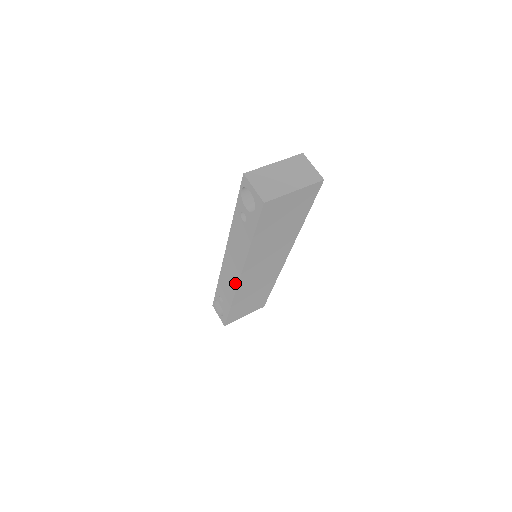
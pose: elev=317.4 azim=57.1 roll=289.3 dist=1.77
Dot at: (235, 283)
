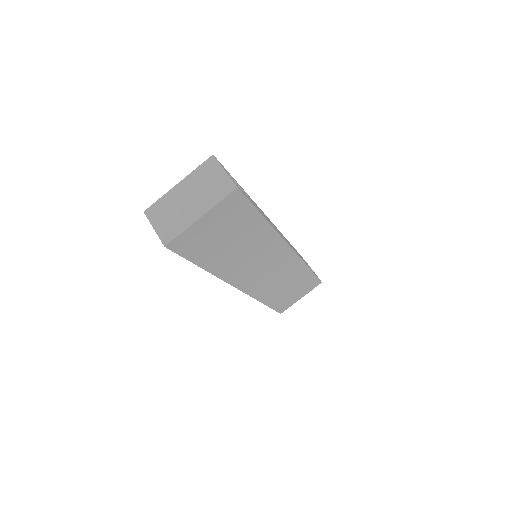
Dot at: occluded
